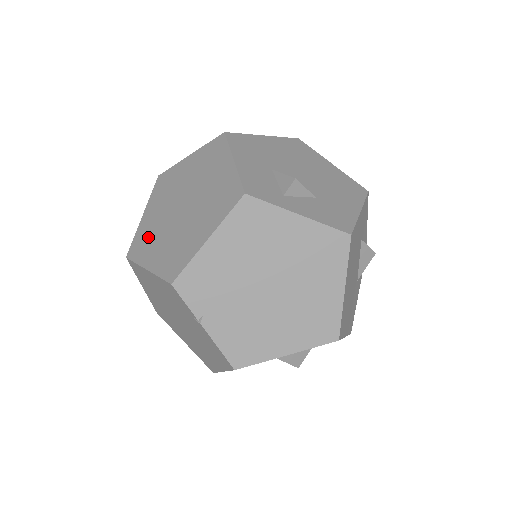
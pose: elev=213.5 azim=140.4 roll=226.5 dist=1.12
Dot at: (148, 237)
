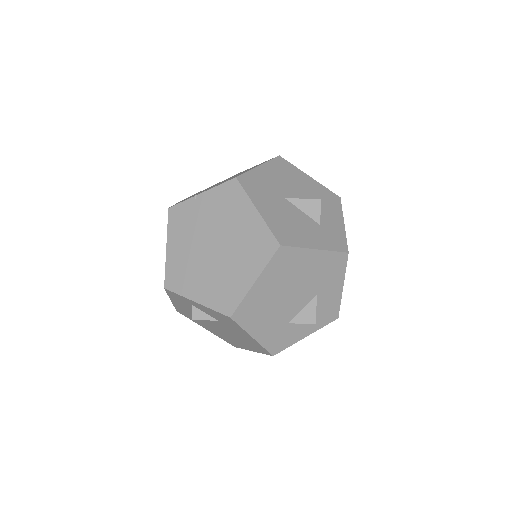
Dot at: occluded
